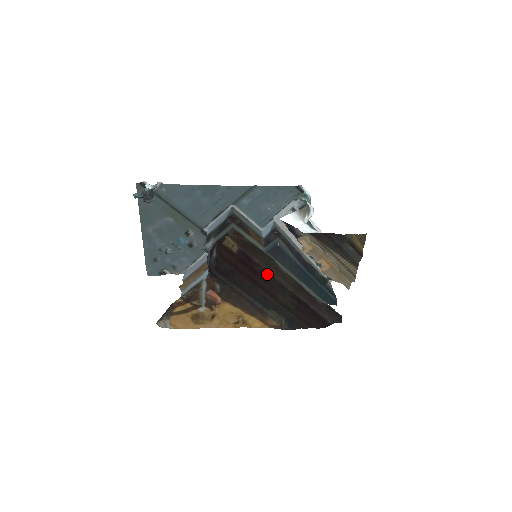
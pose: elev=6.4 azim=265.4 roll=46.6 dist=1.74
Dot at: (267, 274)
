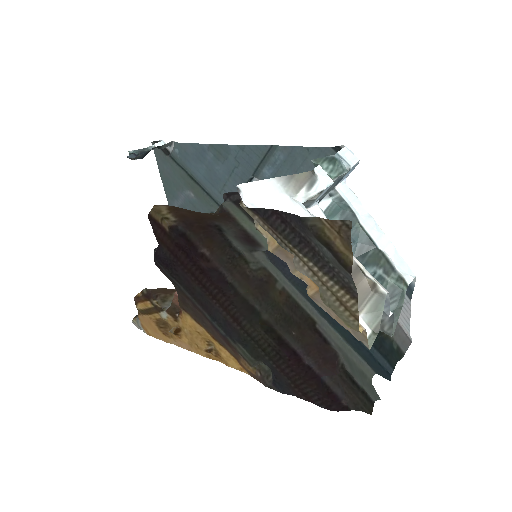
Dot at: (222, 279)
